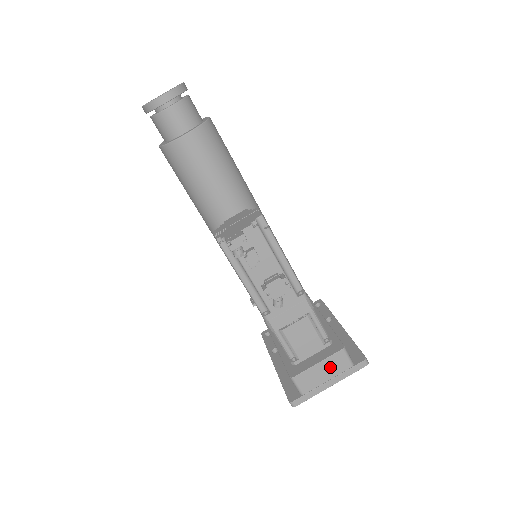
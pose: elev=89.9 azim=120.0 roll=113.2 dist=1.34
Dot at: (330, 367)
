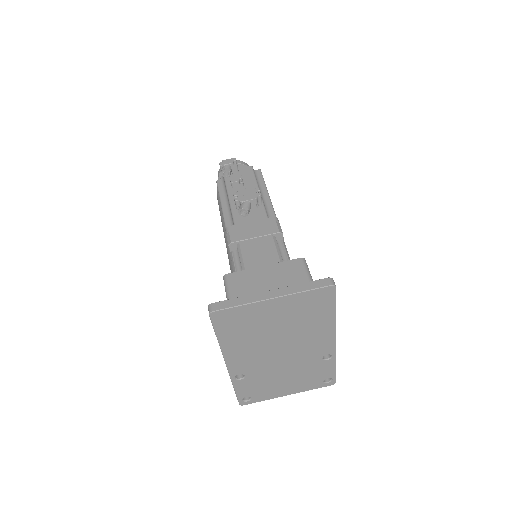
Dot at: (278, 274)
